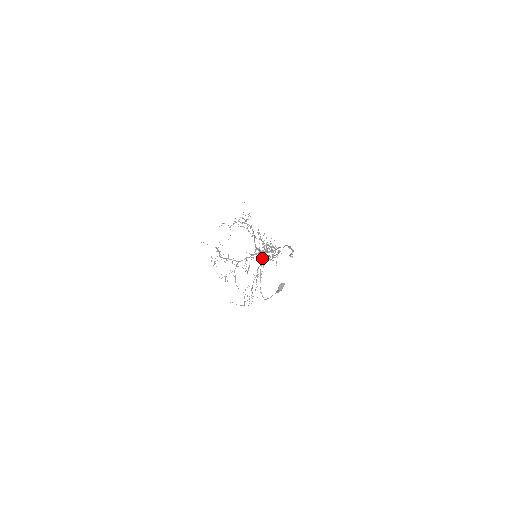
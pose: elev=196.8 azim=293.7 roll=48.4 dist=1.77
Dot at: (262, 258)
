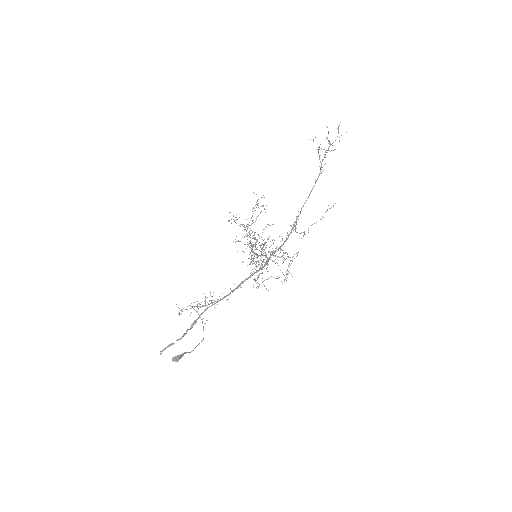
Dot at: (262, 261)
